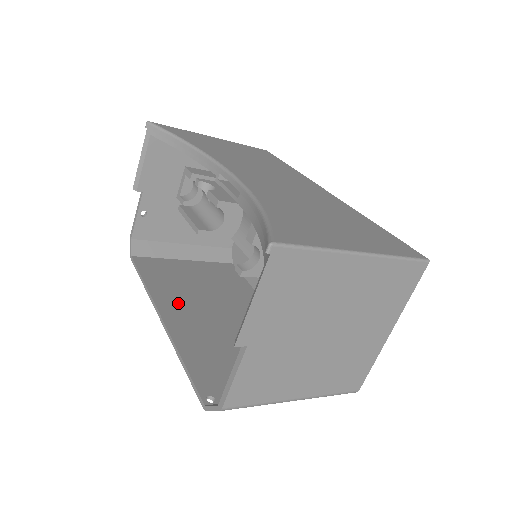
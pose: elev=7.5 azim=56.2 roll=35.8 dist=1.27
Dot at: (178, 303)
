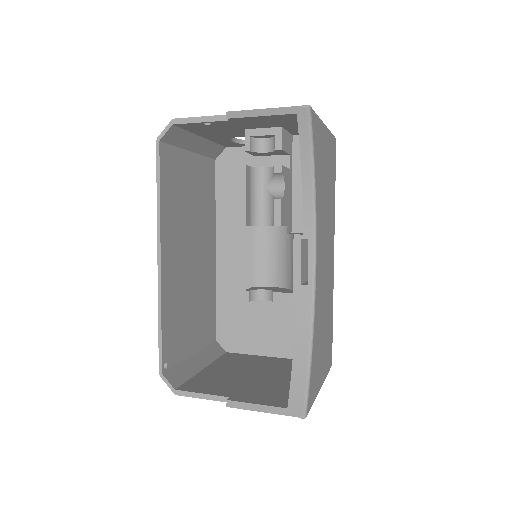
Dot at: (173, 237)
